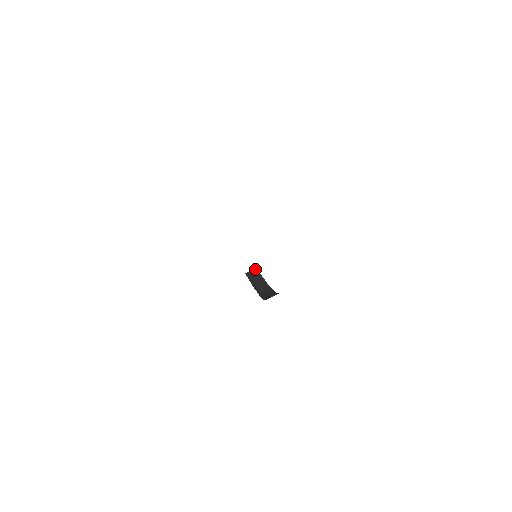
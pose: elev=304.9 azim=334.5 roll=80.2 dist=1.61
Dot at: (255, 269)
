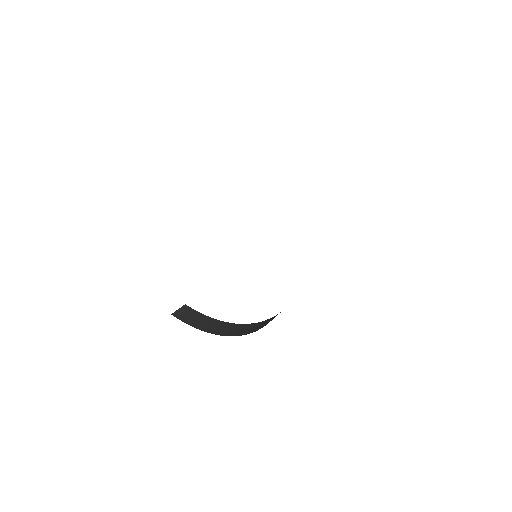
Dot at: (184, 306)
